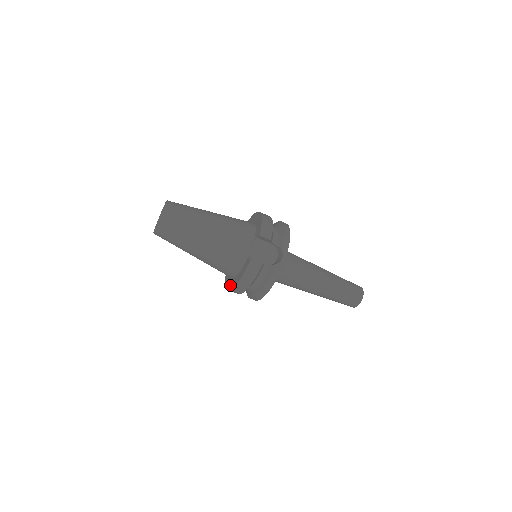
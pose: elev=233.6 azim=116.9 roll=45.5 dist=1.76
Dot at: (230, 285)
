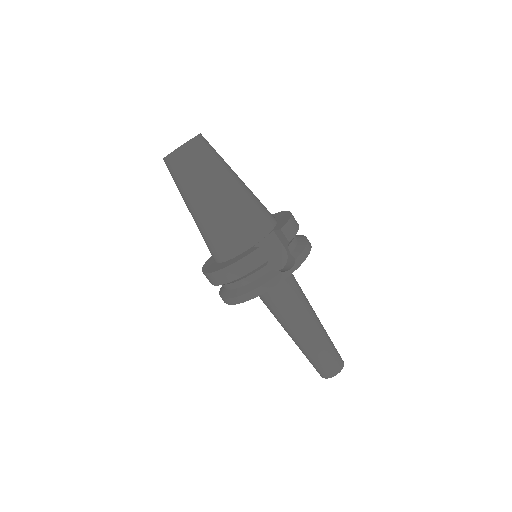
Dot at: (211, 268)
